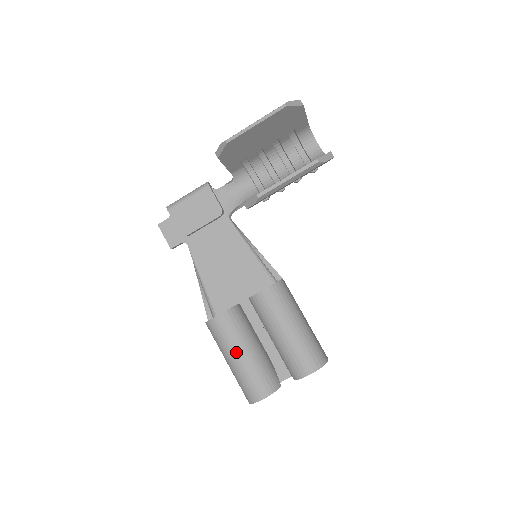
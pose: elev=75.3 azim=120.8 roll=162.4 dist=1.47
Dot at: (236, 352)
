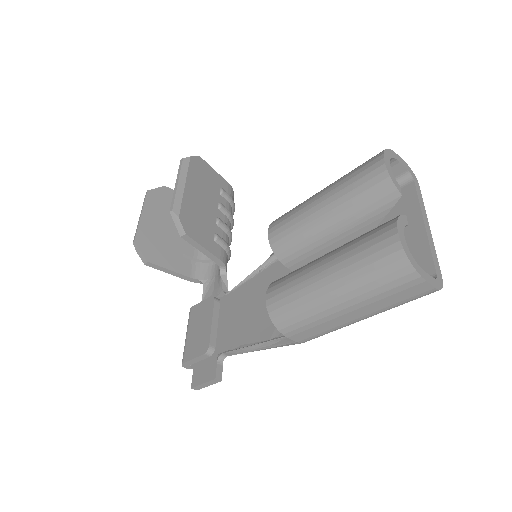
Dot at: (316, 274)
